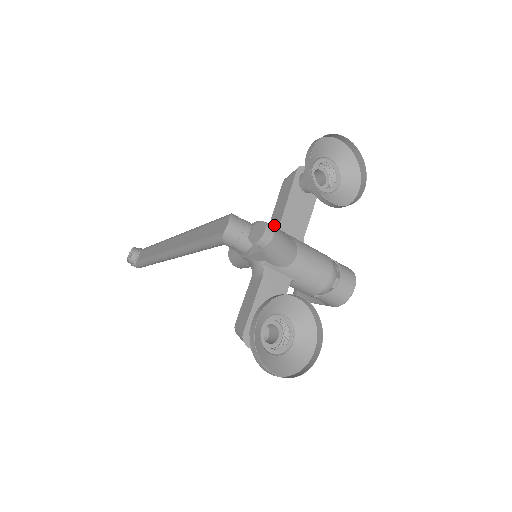
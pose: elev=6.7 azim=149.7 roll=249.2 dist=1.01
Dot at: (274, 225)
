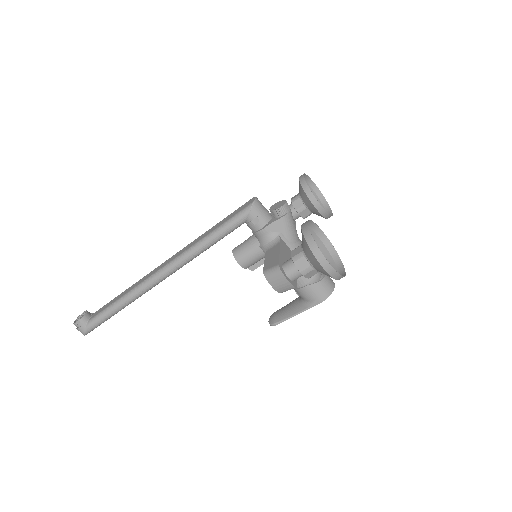
Dot at: occluded
